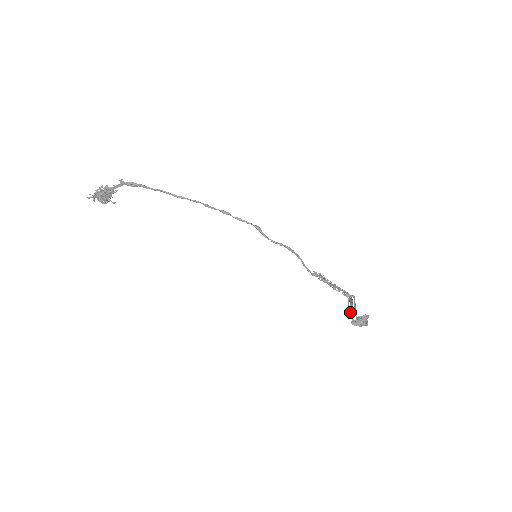
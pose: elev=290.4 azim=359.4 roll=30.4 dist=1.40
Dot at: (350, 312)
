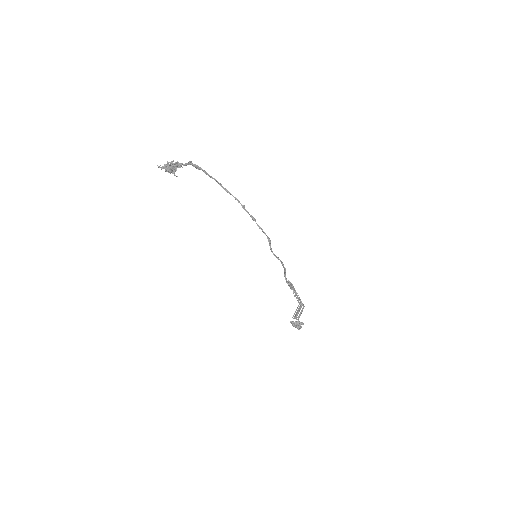
Dot at: (294, 317)
